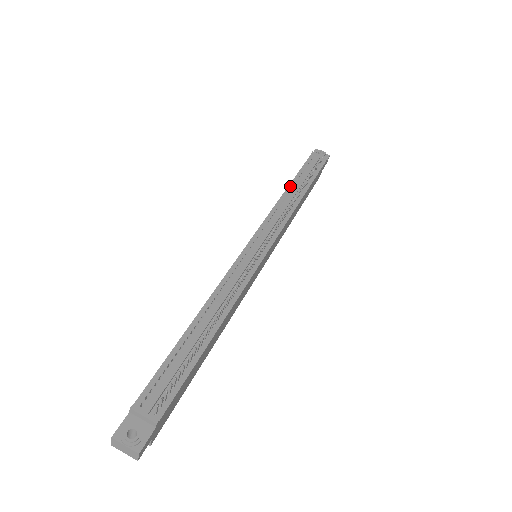
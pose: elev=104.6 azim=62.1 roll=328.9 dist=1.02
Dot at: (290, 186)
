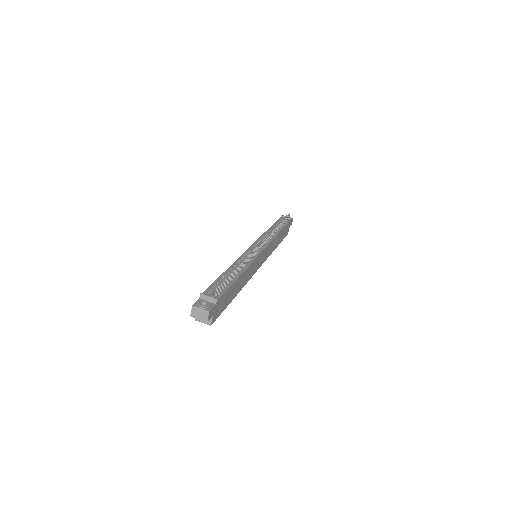
Dot at: (271, 228)
